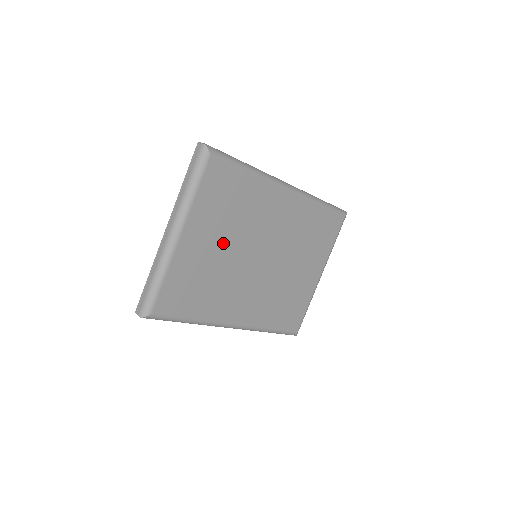
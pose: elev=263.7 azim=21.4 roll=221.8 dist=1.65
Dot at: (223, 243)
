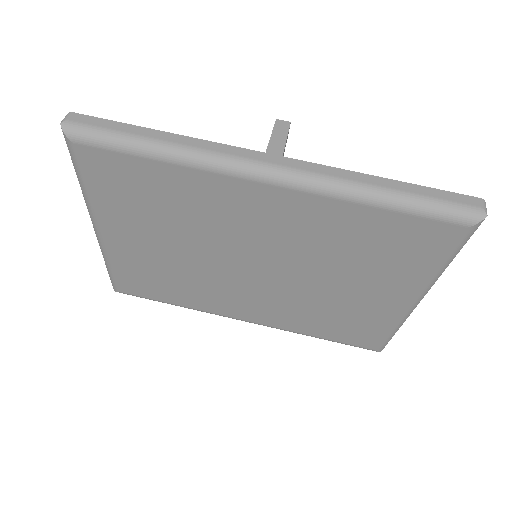
Dot at: (170, 244)
